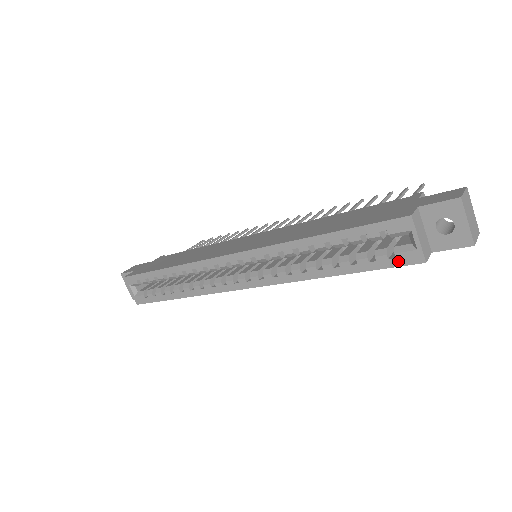
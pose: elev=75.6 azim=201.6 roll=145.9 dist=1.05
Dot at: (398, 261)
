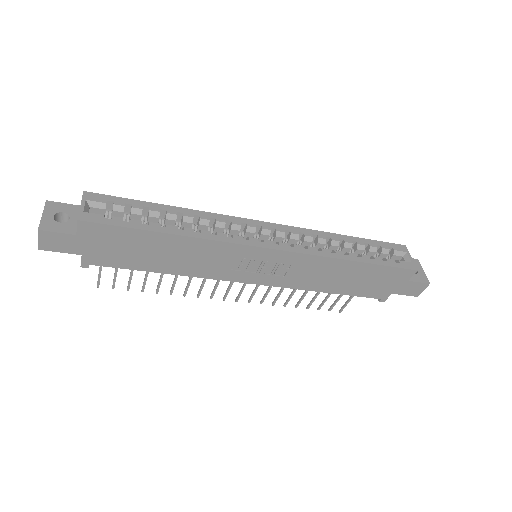
Dot at: (401, 265)
